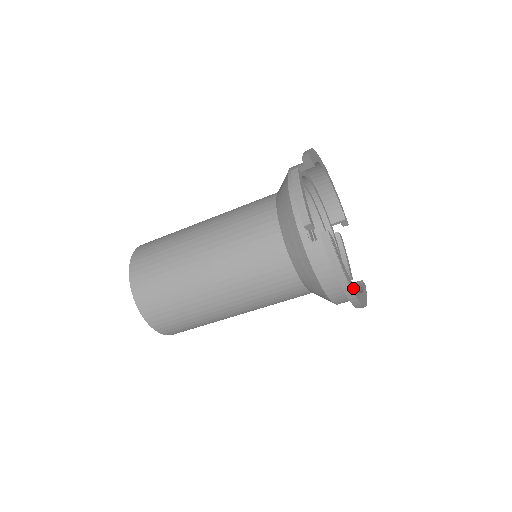
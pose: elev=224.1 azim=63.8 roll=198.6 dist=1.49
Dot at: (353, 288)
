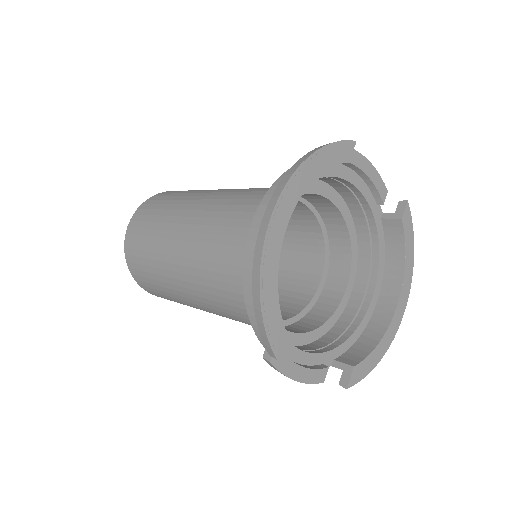
Dot at: (392, 330)
